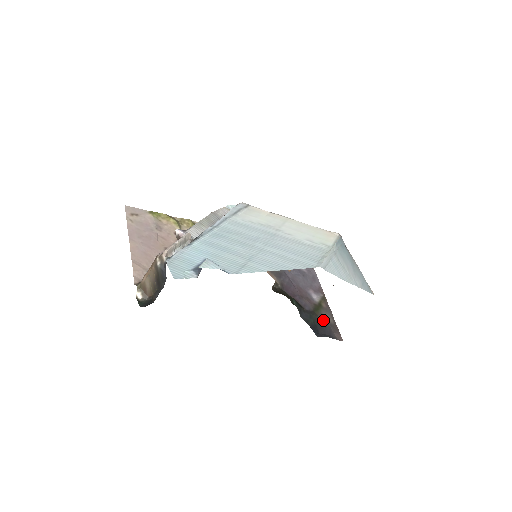
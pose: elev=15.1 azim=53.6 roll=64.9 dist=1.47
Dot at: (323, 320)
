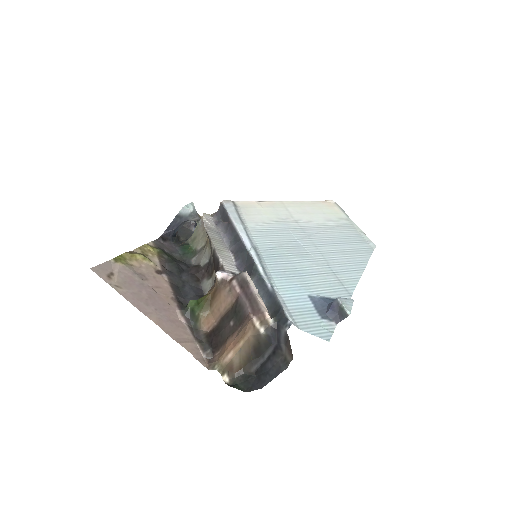
Dot at: occluded
